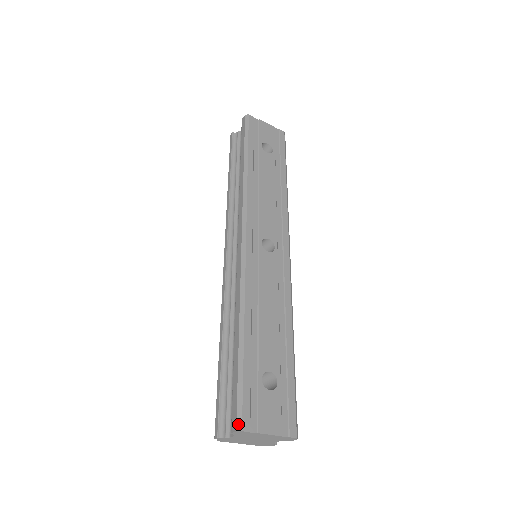
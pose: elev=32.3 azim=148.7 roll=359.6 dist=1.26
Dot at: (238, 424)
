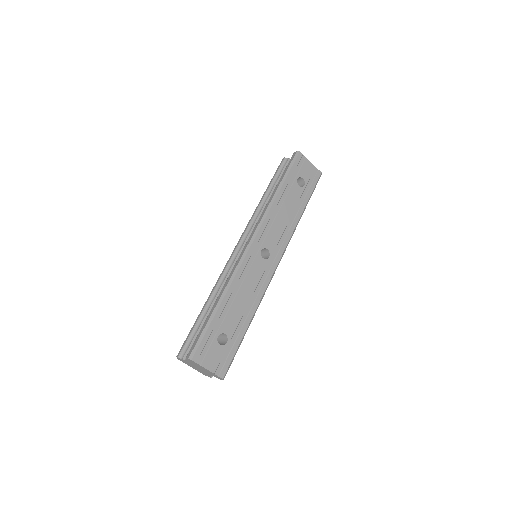
Dot at: (191, 355)
